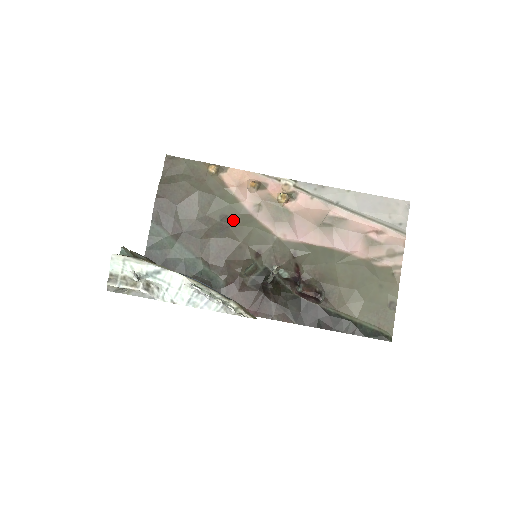
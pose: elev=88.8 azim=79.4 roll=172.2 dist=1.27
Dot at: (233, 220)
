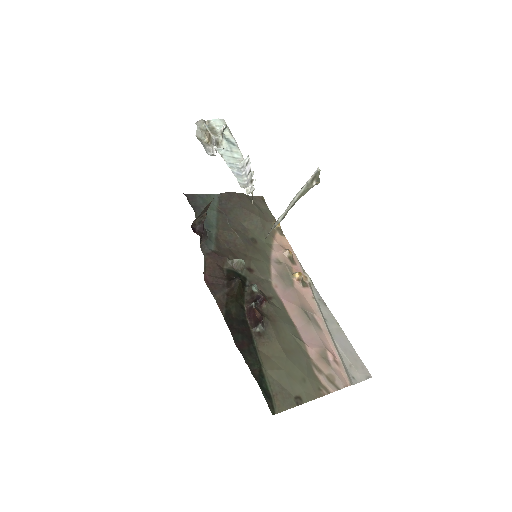
Dot at: (258, 247)
